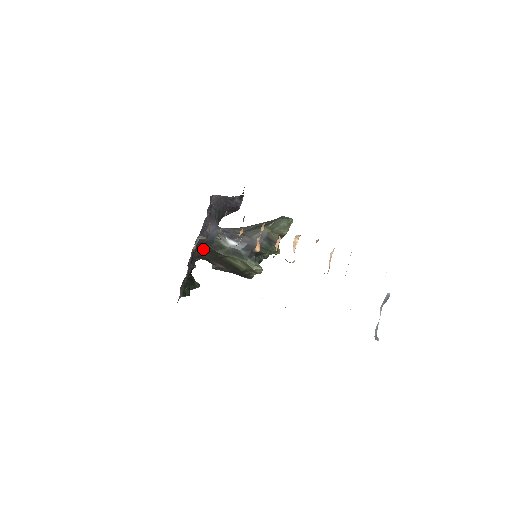
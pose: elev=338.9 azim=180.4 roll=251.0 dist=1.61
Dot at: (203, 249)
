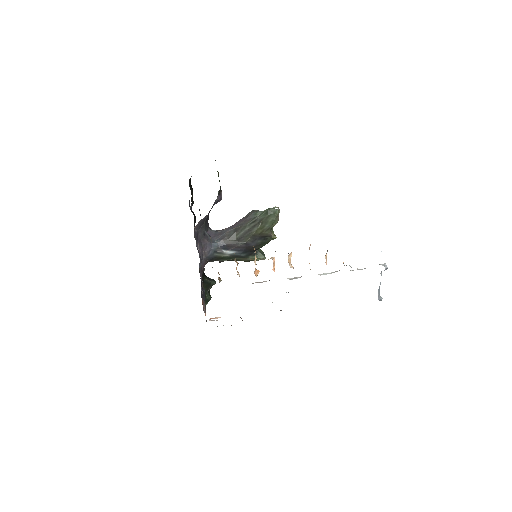
Dot at: occluded
